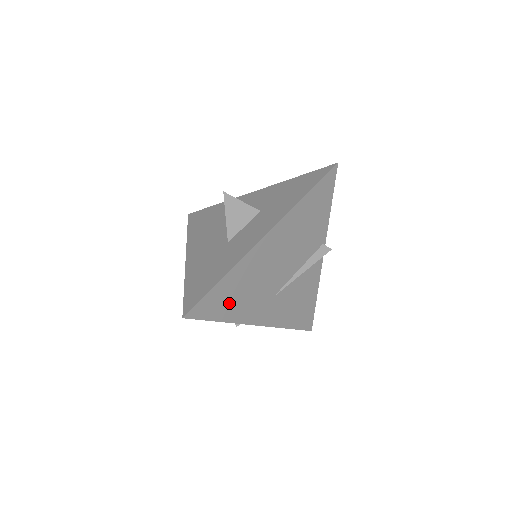
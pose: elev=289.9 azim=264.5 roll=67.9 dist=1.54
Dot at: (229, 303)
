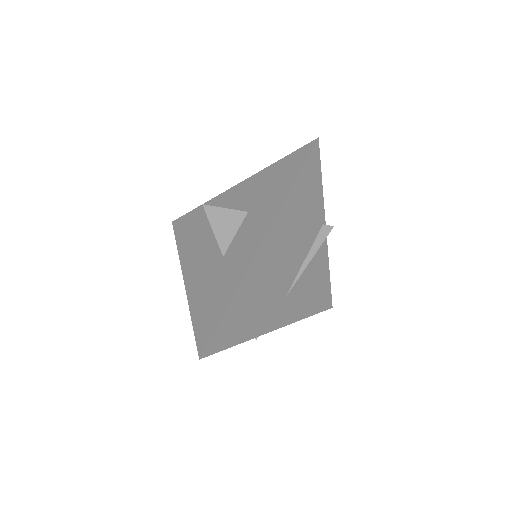
Dot at: (243, 323)
